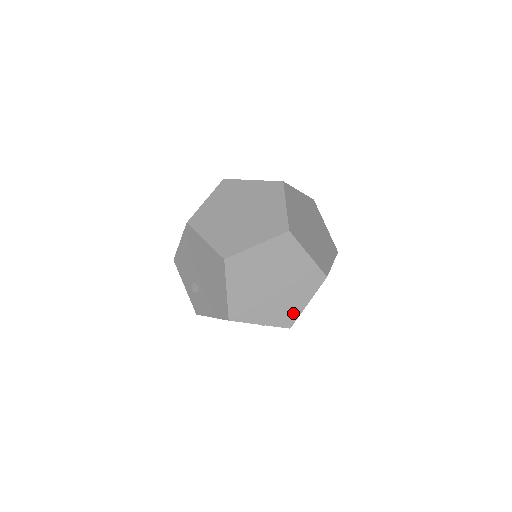
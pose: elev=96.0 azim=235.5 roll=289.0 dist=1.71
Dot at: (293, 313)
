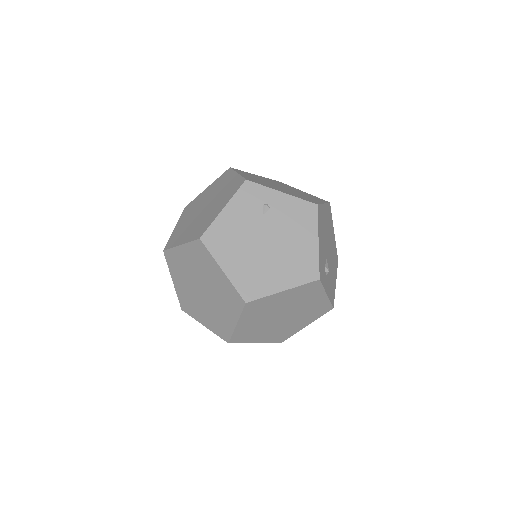
Dot at: occluded
